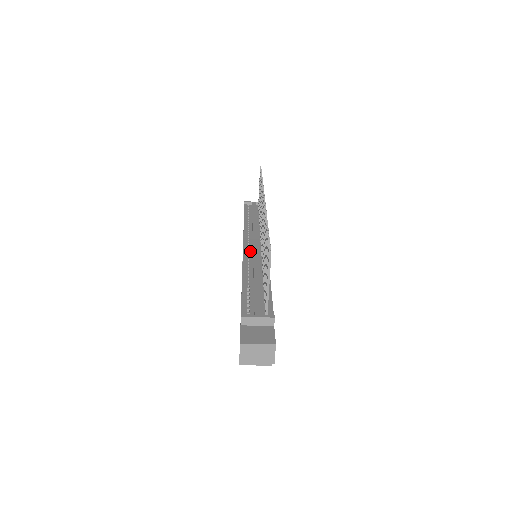
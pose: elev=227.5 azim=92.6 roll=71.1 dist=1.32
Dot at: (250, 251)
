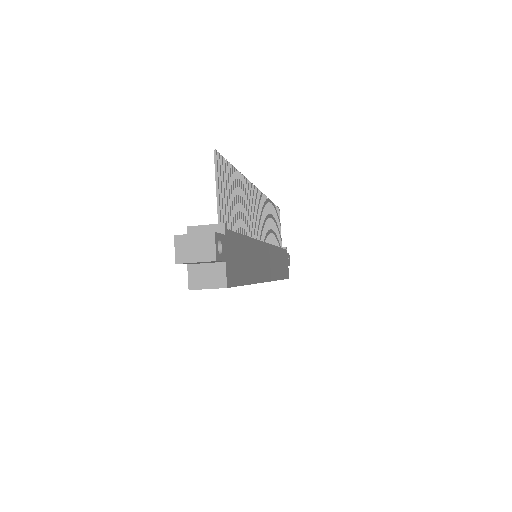
Dot at: occluded
